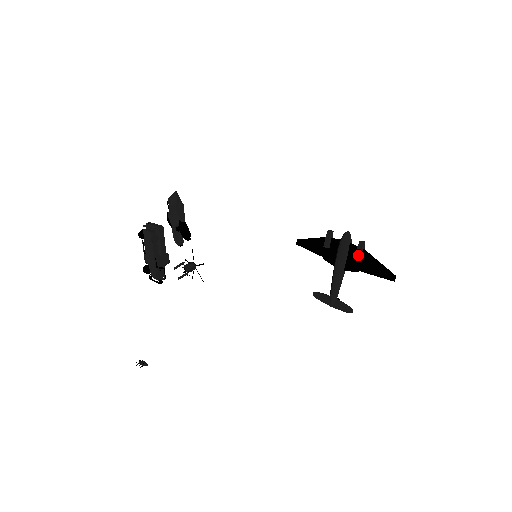
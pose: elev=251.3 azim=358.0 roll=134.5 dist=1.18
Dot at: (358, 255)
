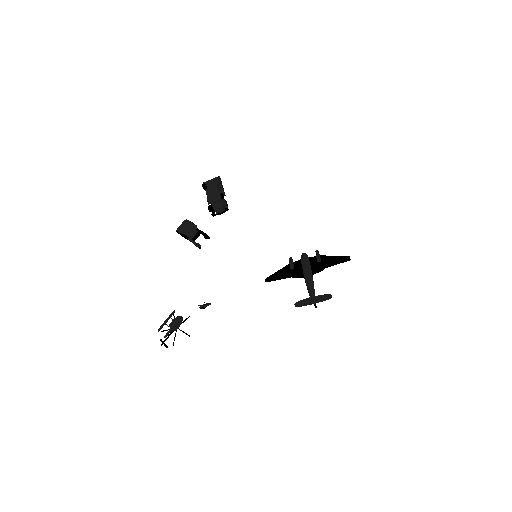
Dot at: (319, 258)
